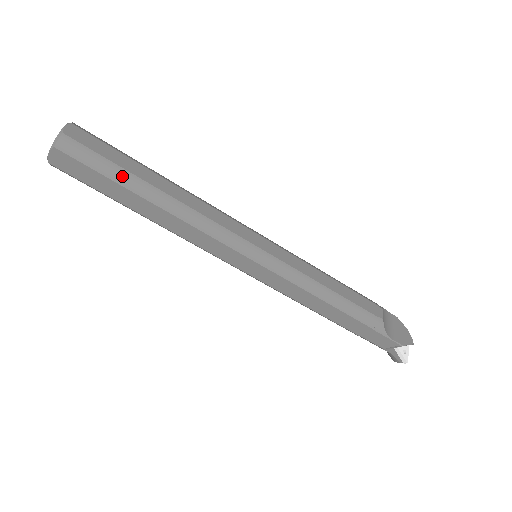
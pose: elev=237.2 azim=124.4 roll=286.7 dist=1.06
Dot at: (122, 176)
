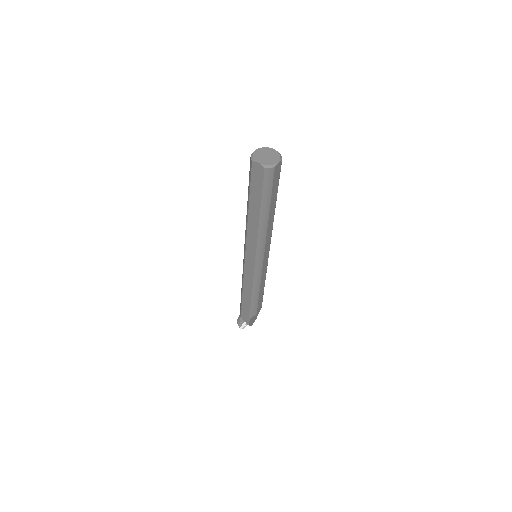
Dot at: (267, 200)
